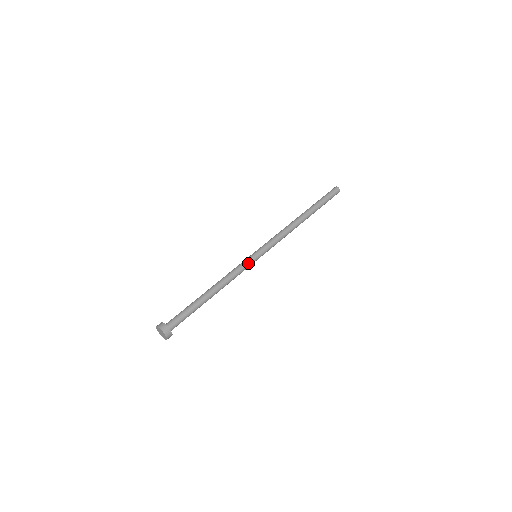
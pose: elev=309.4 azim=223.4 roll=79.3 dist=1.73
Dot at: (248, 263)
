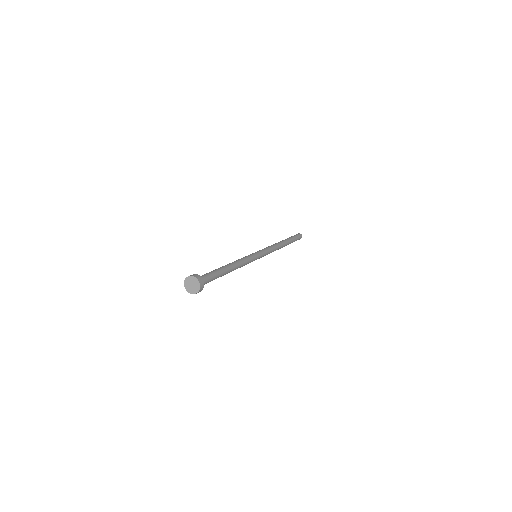
Dot at: (249, 255)
